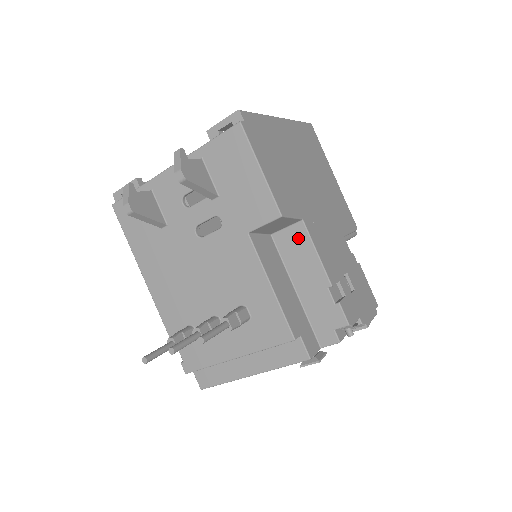
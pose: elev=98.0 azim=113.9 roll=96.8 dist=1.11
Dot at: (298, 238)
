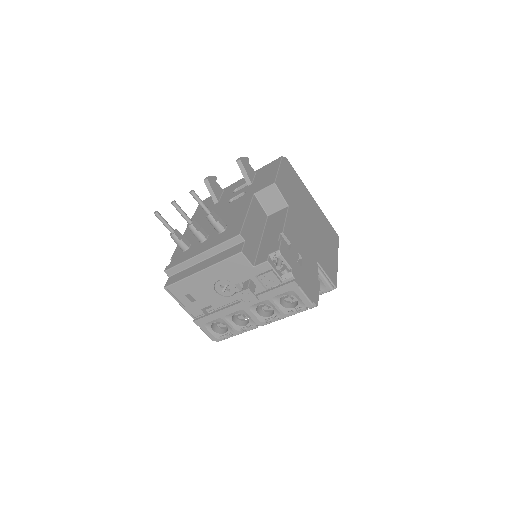
Dot at: (280, 214)
